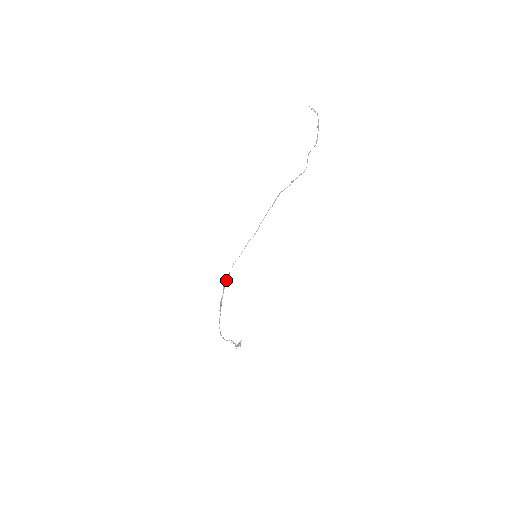
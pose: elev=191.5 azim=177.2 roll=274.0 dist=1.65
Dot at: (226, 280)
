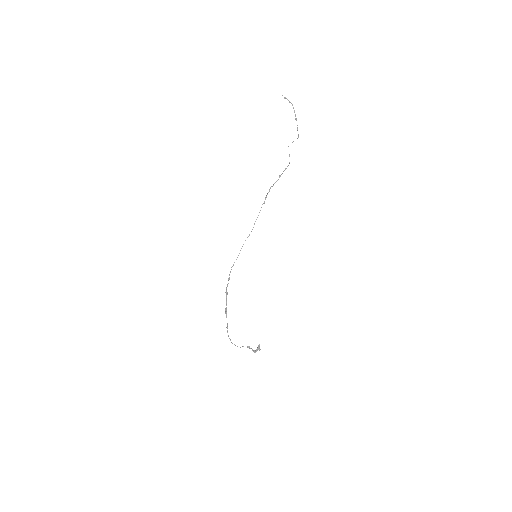
Dot at: (227, 285)
